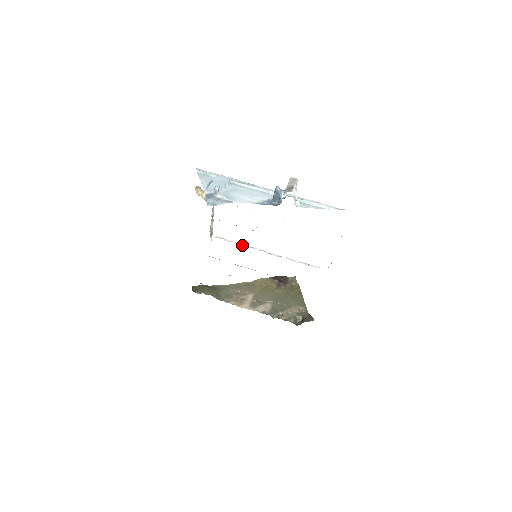
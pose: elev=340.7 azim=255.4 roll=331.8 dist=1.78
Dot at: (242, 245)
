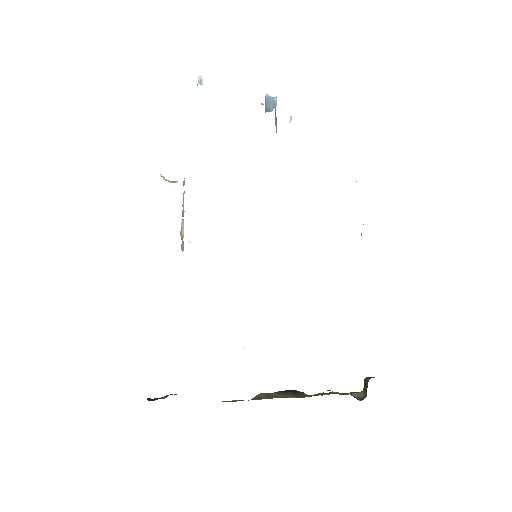
Dot at: occluded
